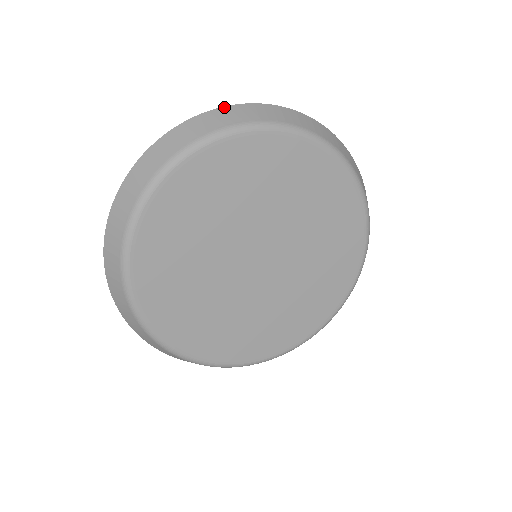
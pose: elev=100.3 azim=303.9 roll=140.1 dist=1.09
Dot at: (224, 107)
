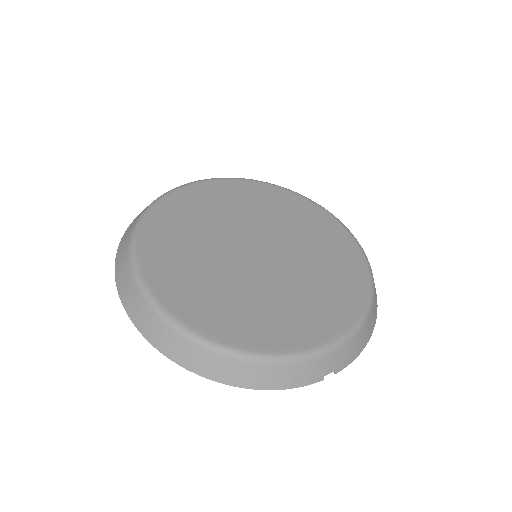
Dot at: occluded
